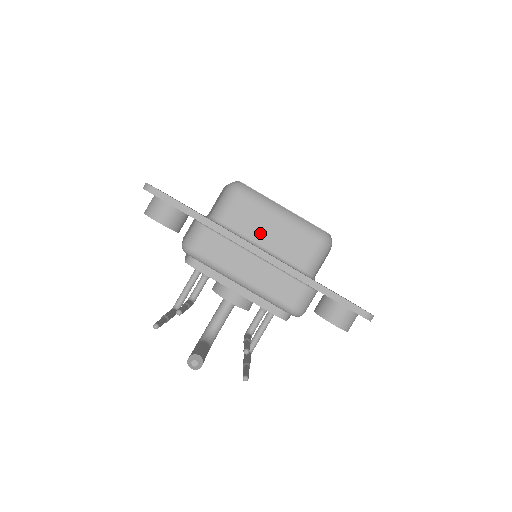
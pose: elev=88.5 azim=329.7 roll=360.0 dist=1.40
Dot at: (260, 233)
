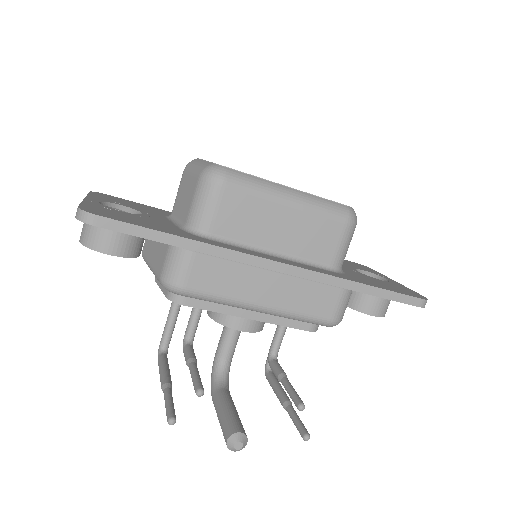
Dot at: (267, 234)
